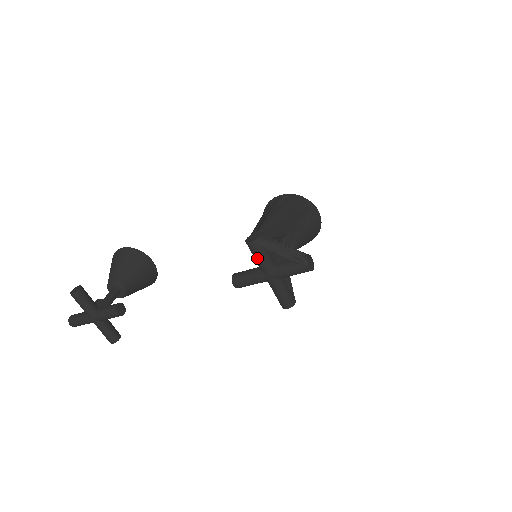
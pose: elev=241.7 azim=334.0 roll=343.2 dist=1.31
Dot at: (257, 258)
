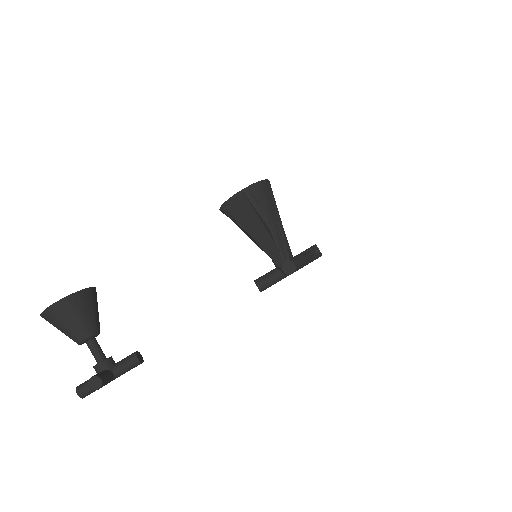
Dot at: occluded
